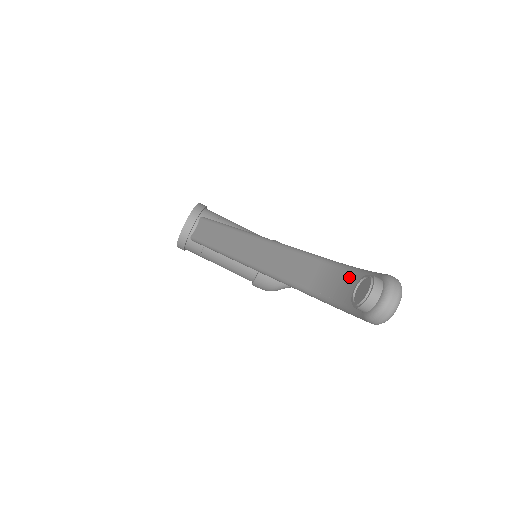
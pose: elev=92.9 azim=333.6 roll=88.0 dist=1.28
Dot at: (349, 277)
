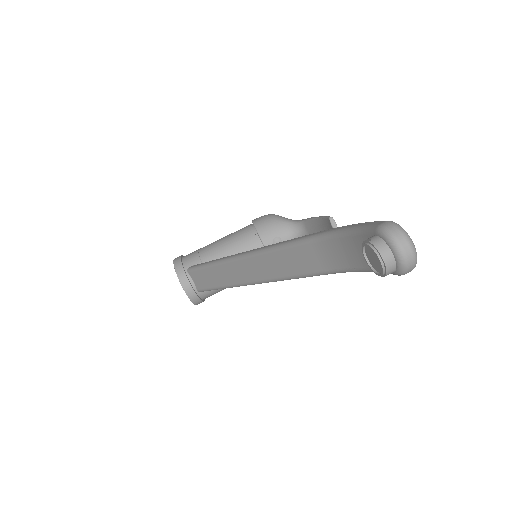
Dot at: (348, 243)
